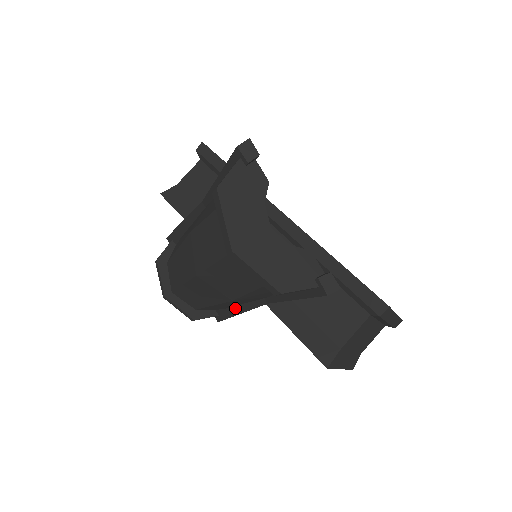
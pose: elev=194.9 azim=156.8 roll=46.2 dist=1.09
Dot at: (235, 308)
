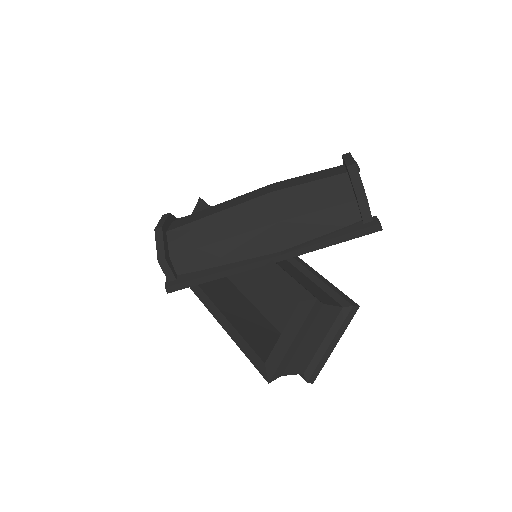
Dot at: (220, 267)
